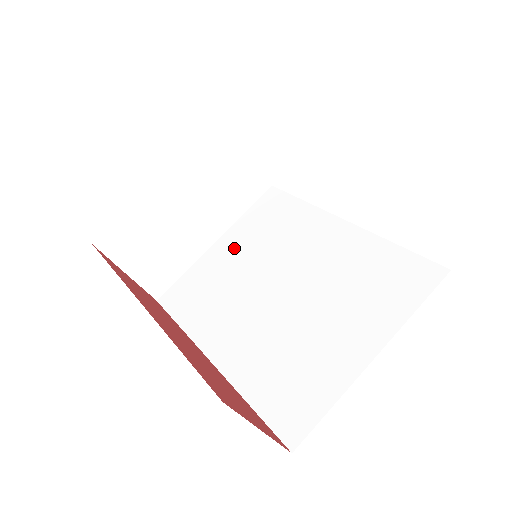
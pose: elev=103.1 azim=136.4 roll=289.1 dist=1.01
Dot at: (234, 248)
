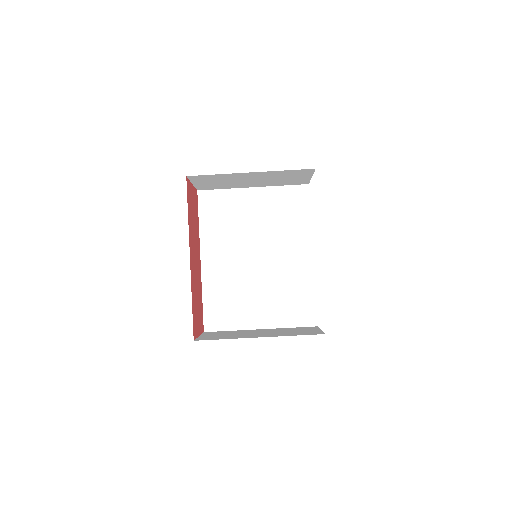
Dot at: (257, 205)
